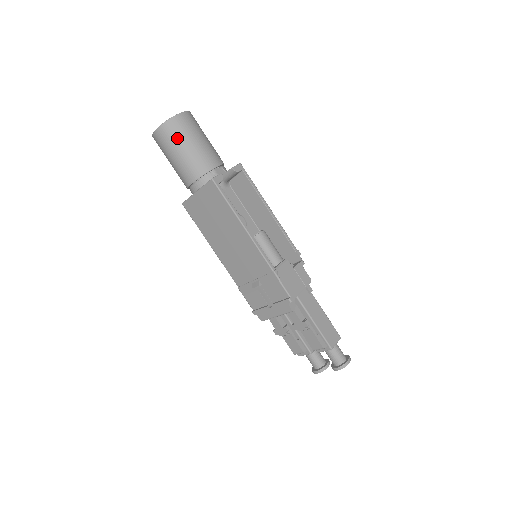
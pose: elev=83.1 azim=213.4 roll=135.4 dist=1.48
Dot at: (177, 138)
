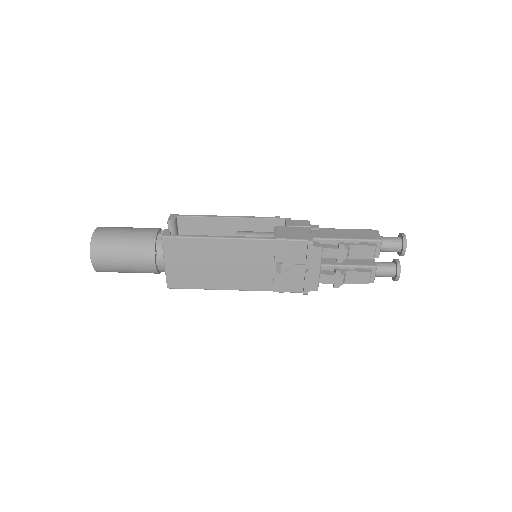
Dot at: (110, 246)
